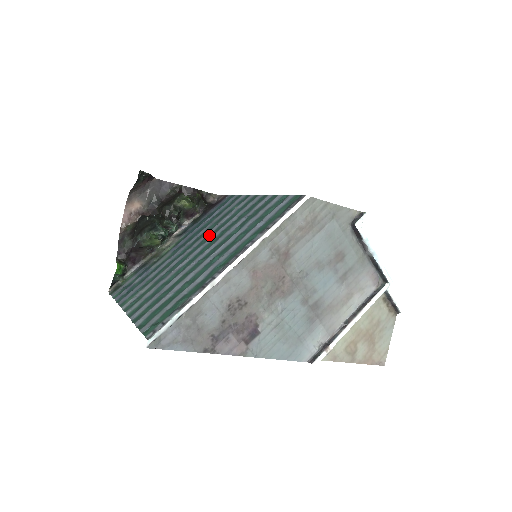
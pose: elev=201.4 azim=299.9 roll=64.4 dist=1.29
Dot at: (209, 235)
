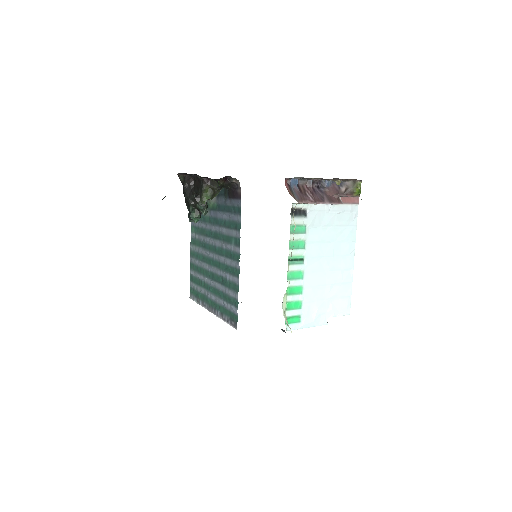
Dot at: (219, 247)
